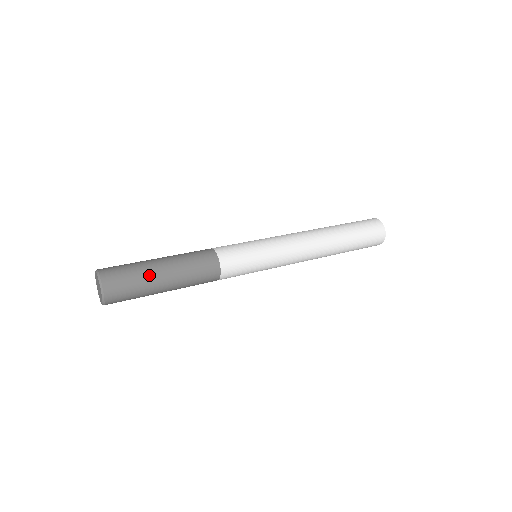
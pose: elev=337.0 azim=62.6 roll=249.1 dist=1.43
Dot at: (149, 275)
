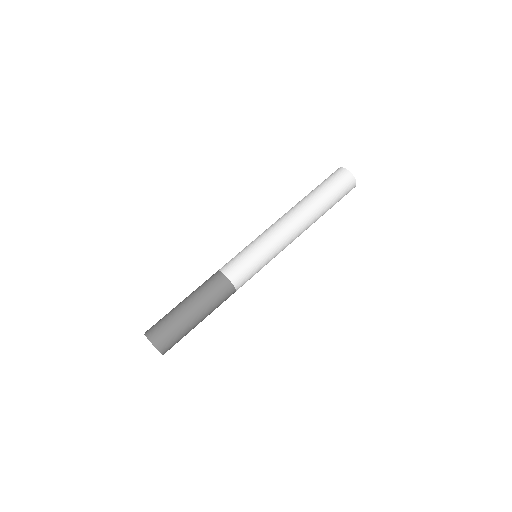
Dot at: (190, 328)
